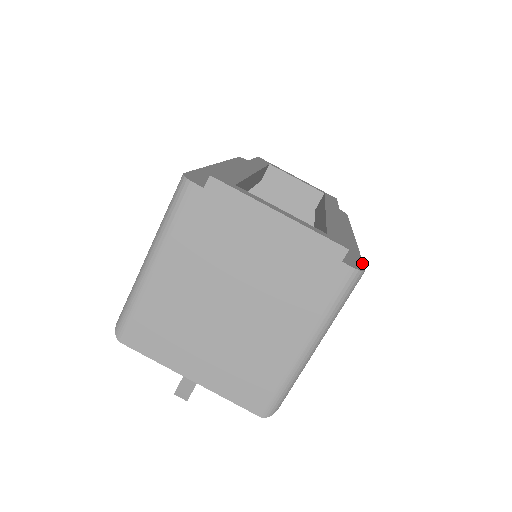
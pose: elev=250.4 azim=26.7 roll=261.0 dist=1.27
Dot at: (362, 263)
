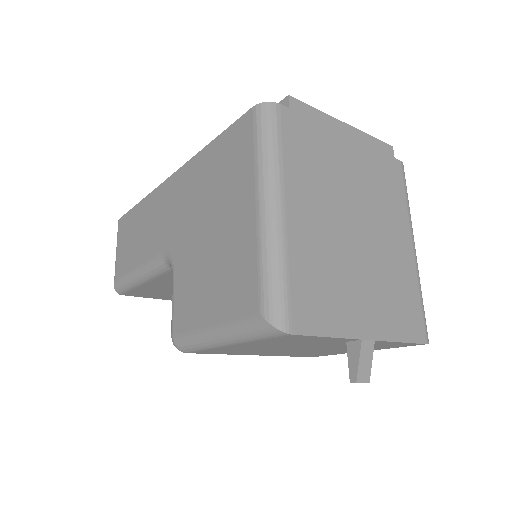
Dot at: occluded
